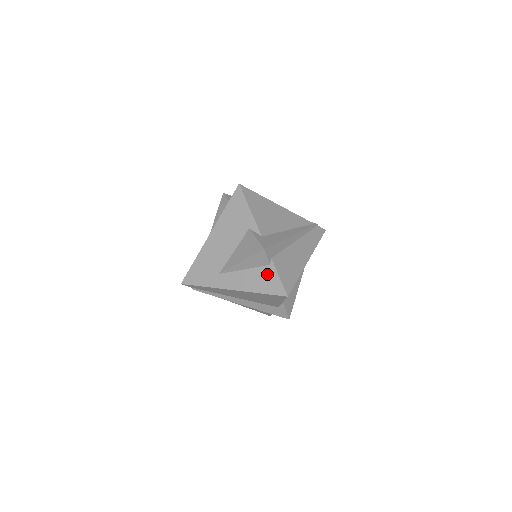
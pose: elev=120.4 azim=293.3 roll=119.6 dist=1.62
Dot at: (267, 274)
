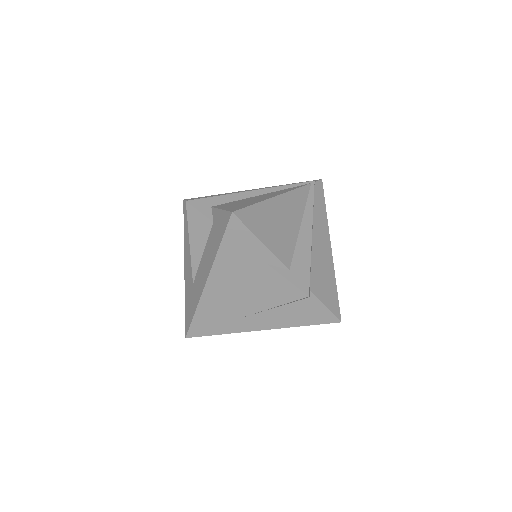
Dot at: (308, 307)
